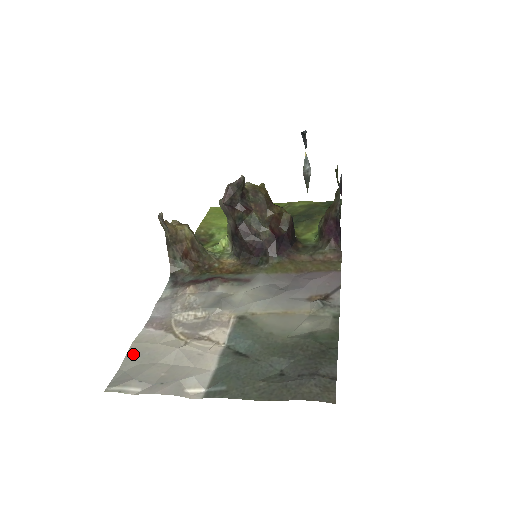
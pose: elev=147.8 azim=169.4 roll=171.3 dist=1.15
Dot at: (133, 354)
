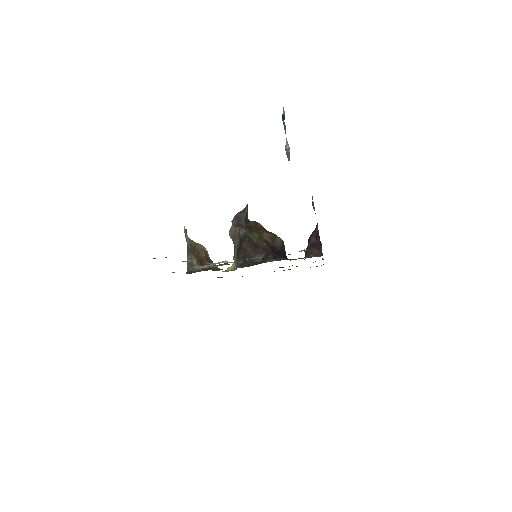
Dot at: occluded
